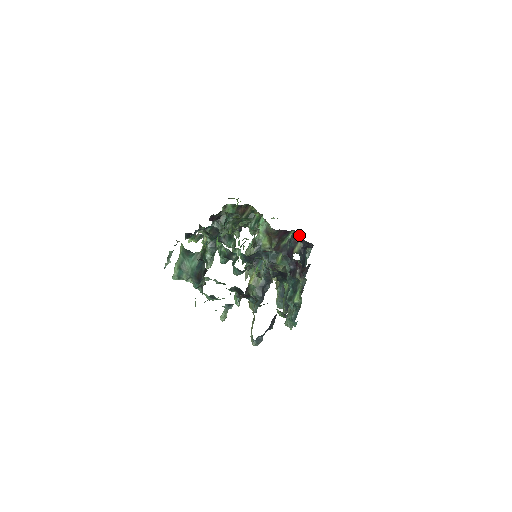
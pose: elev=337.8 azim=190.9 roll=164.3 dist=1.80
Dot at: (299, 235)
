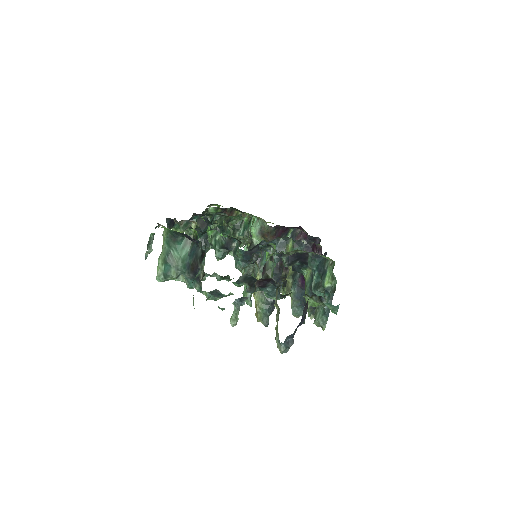
Dot at: (301, 232)
